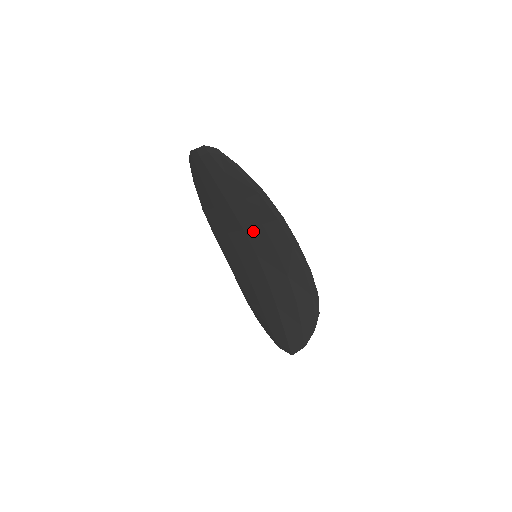
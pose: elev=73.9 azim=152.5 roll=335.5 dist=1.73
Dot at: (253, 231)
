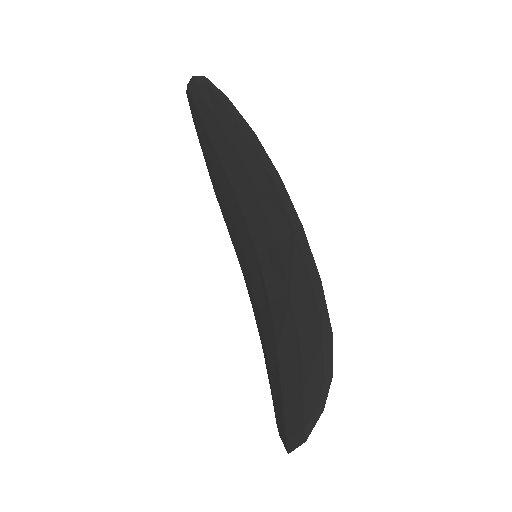
Dot at: (251, 210)
